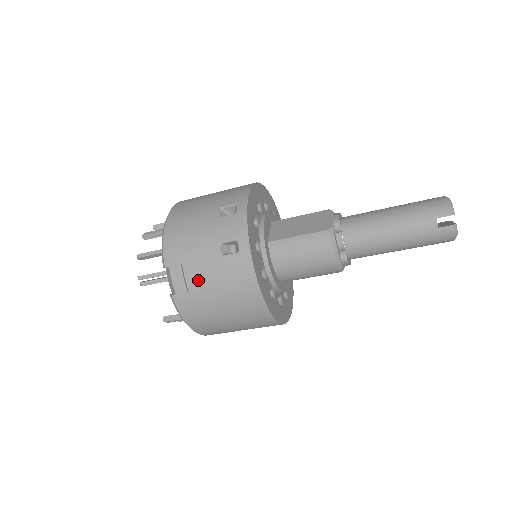
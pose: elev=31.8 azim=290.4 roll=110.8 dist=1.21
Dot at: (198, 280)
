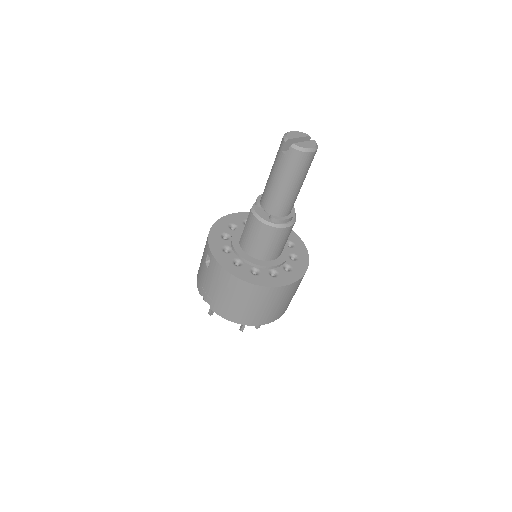
Dot at: (210, 290)
